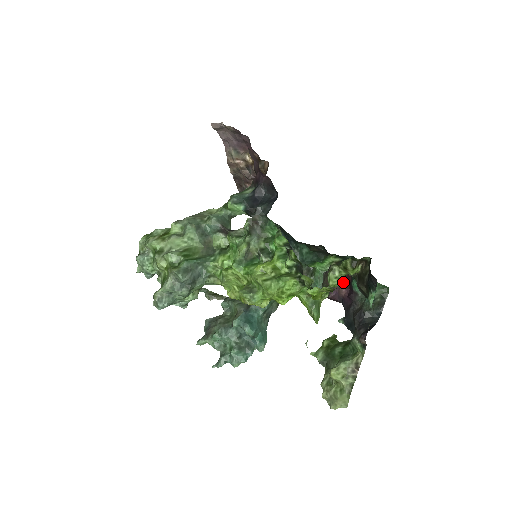
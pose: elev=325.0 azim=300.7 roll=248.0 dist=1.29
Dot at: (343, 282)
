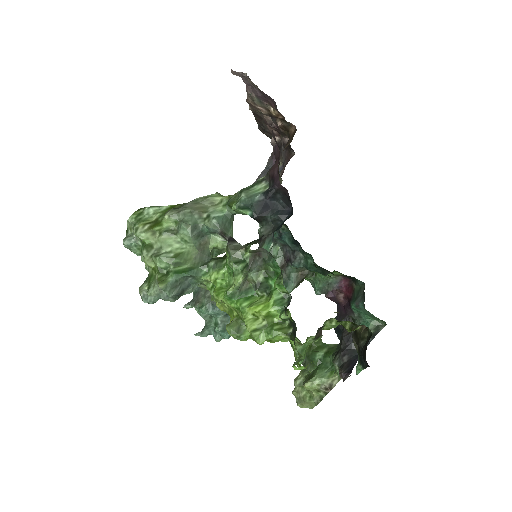
Dot at: (343, 291)
